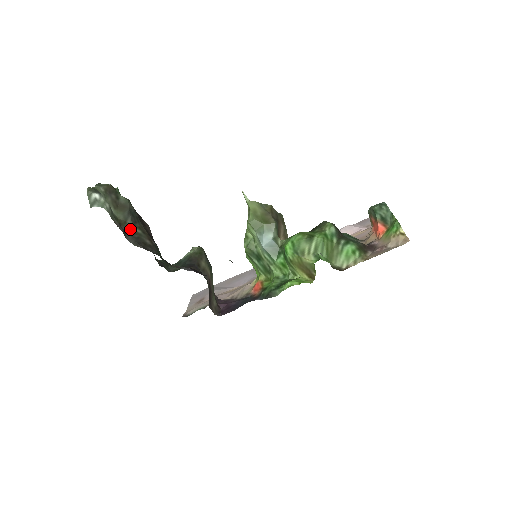
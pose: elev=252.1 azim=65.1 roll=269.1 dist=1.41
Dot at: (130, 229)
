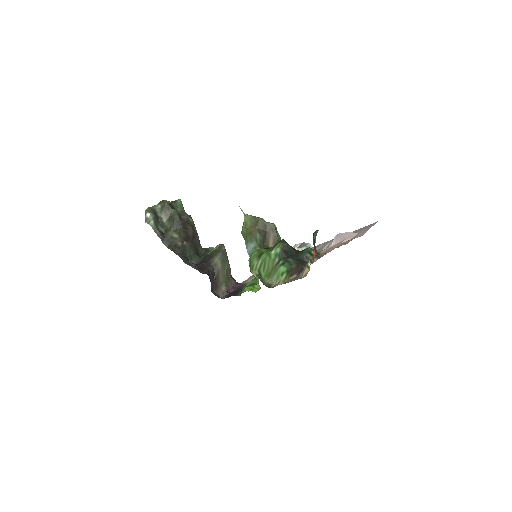
Dot at: (170, 235)
